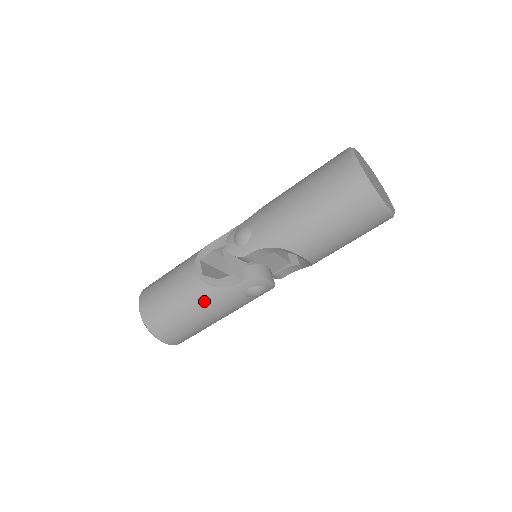
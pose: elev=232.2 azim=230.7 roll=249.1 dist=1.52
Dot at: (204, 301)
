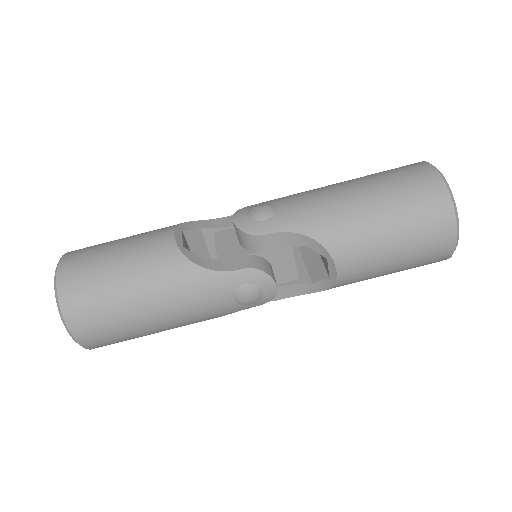
Dot at: (170, 281)
